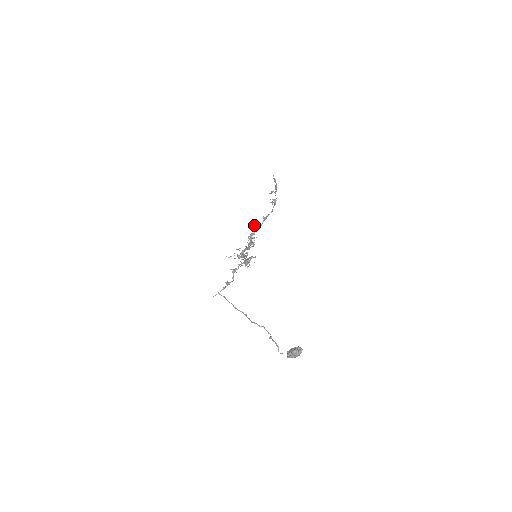
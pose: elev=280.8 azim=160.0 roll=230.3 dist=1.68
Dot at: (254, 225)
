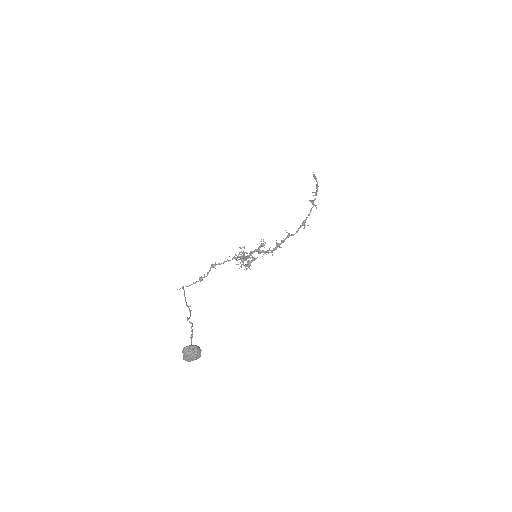
Dot at: occluded
